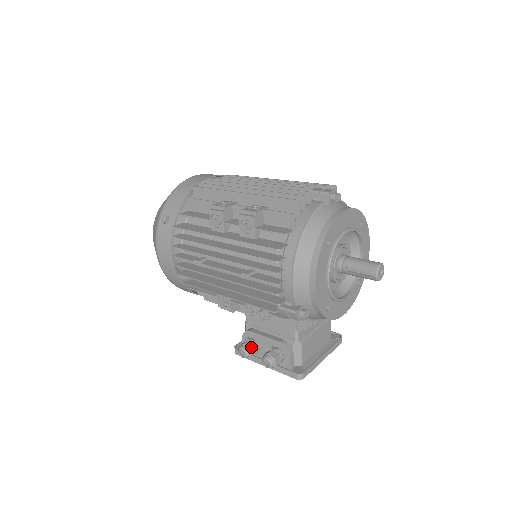
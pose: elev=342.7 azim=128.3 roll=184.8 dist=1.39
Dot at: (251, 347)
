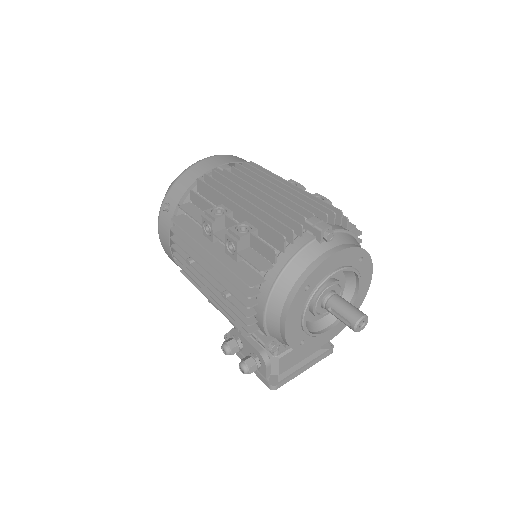
Dot at: (233, 347)
